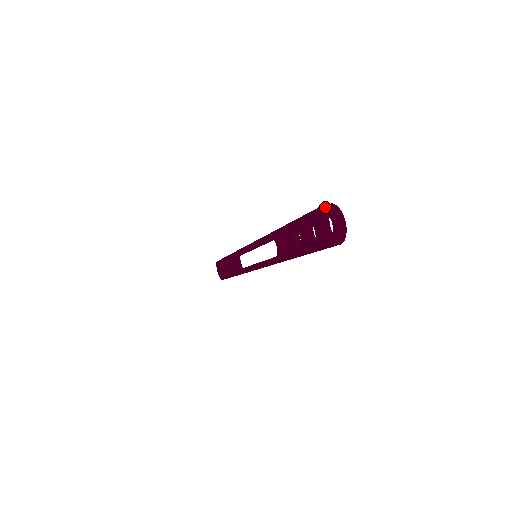
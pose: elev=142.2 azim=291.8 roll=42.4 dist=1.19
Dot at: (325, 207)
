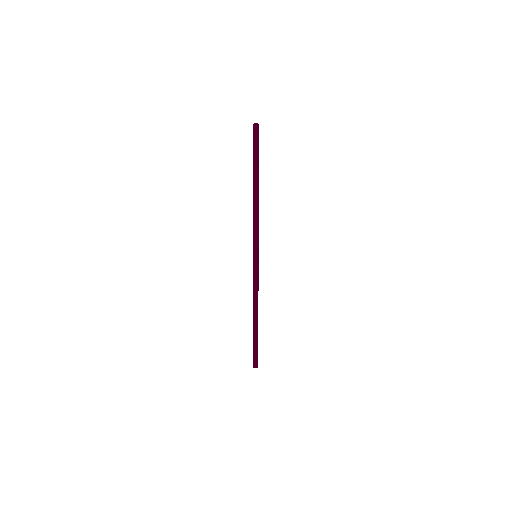
Dot at: occluded
